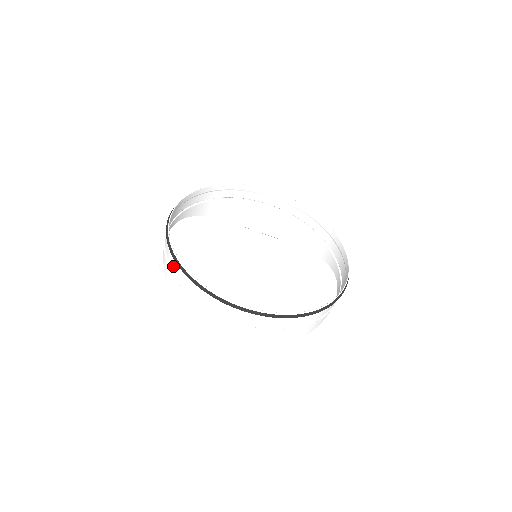
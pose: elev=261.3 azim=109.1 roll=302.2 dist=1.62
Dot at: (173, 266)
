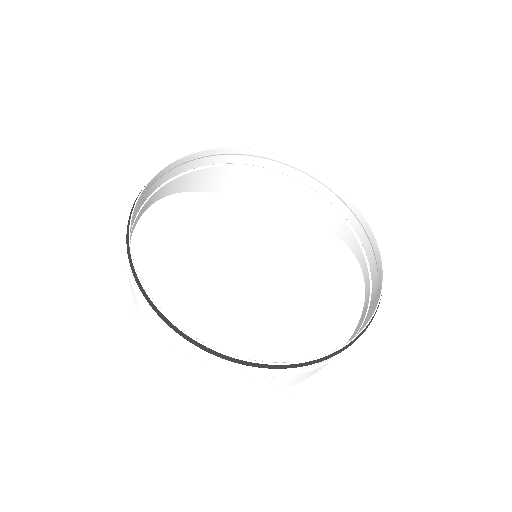
Dot at: (142, 299)
